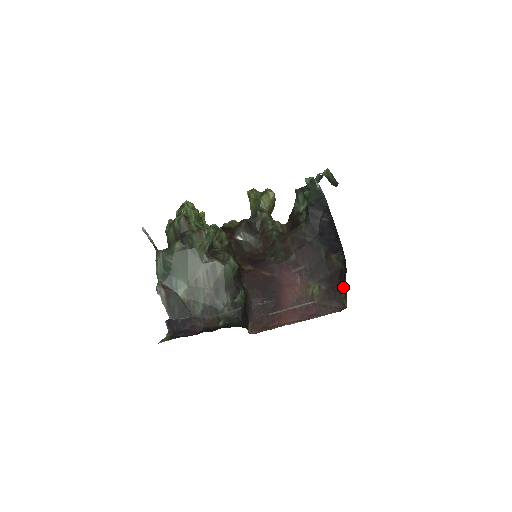
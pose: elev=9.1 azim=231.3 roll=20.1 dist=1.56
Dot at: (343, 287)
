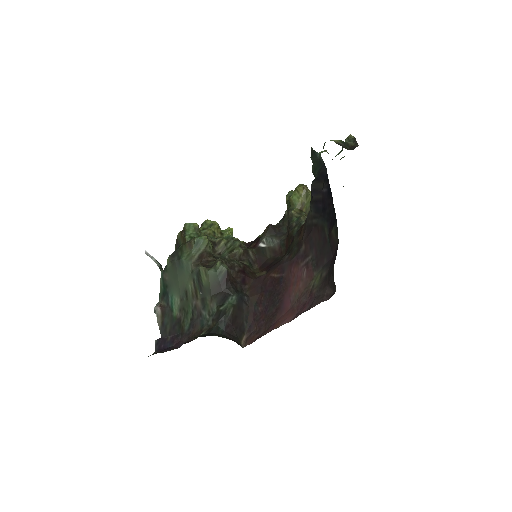
Dot at: occluded
